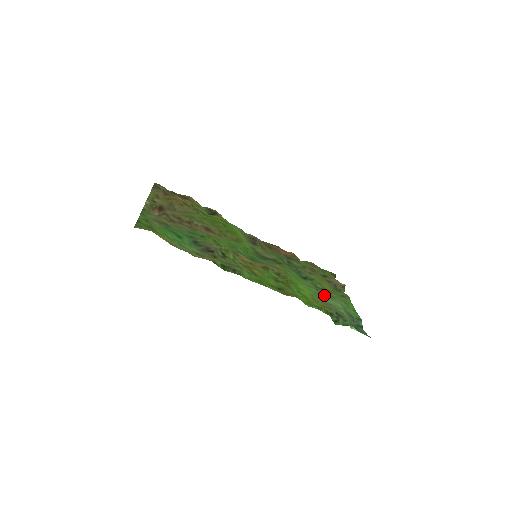
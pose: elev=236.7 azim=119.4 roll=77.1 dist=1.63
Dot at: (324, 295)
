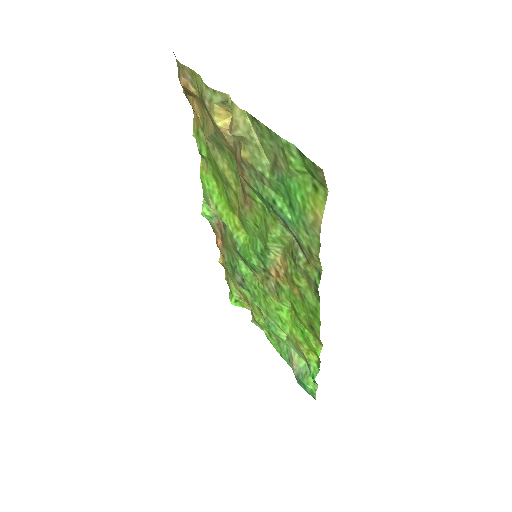
Dot at: (269, 328)
